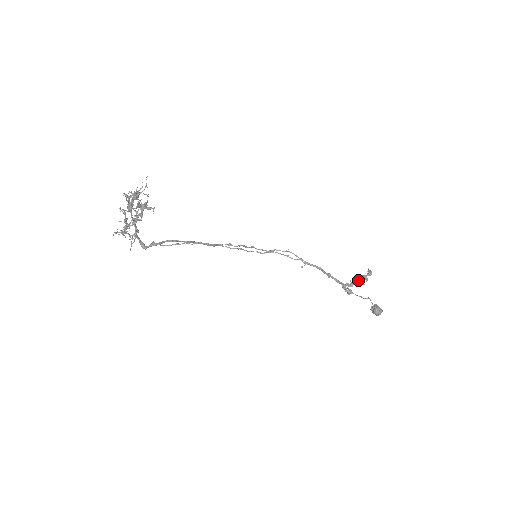
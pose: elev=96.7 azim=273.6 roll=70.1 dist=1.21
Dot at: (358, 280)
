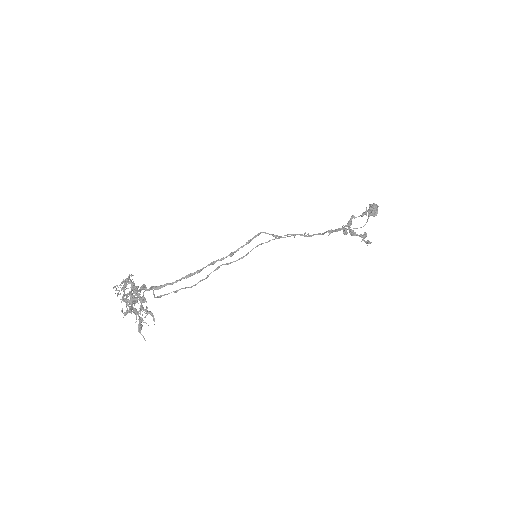
Dot at: (357, 235)
